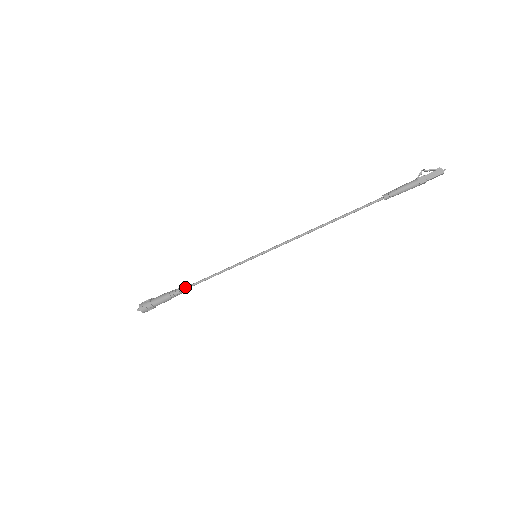
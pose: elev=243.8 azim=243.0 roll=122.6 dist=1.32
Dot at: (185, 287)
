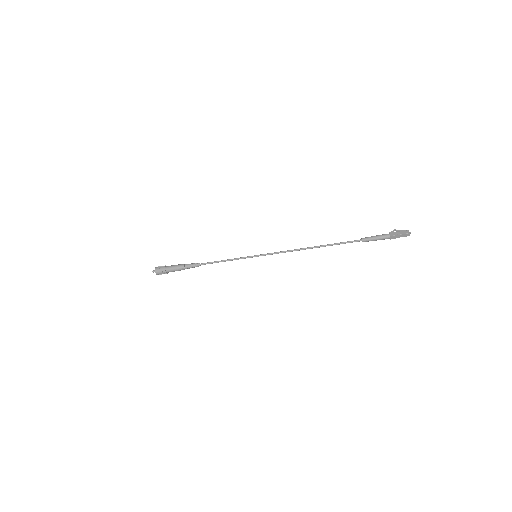
Dot at: (195, 265)
